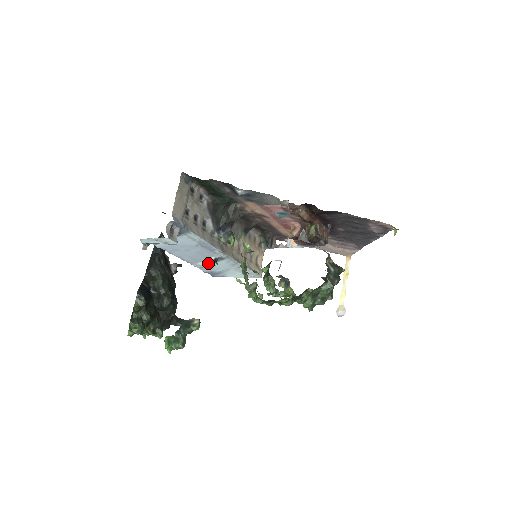
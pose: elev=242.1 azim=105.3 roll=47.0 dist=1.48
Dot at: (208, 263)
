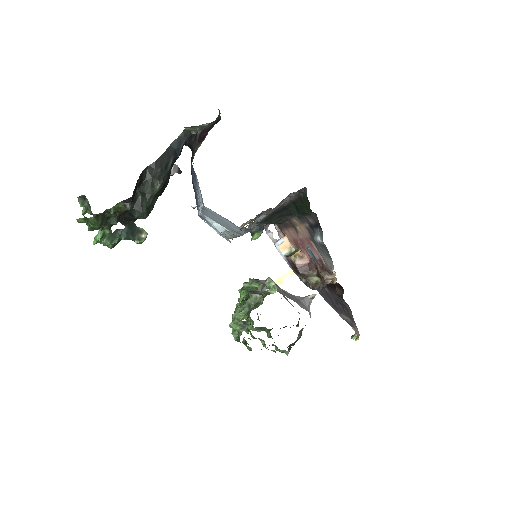
Dot at: (216, 227)
